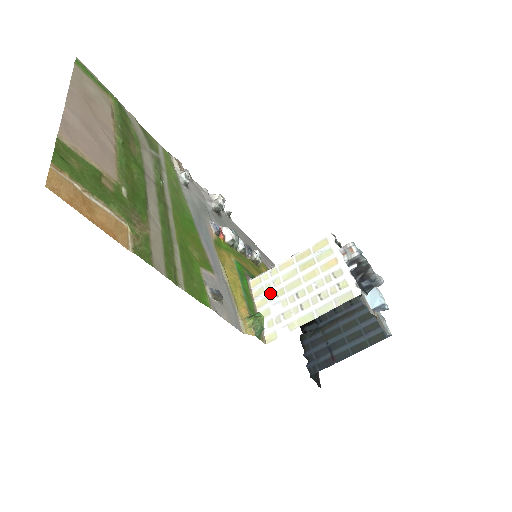
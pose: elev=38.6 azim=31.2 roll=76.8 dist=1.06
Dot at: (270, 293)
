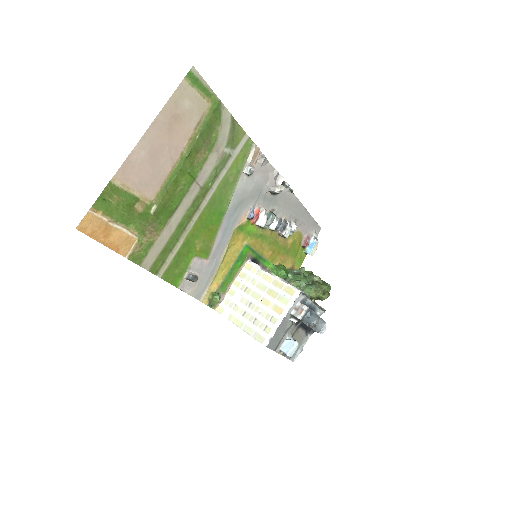
Dot at: (245, 284)
